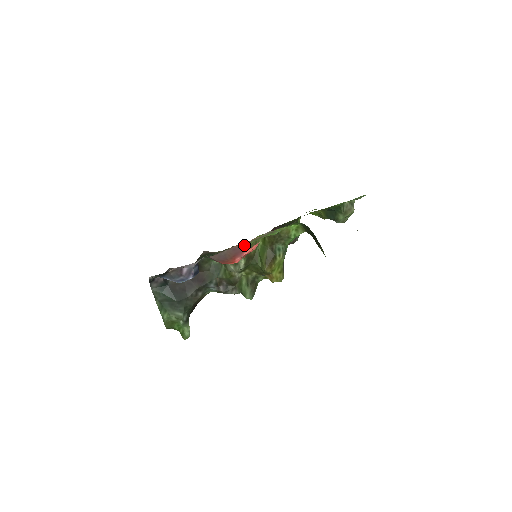
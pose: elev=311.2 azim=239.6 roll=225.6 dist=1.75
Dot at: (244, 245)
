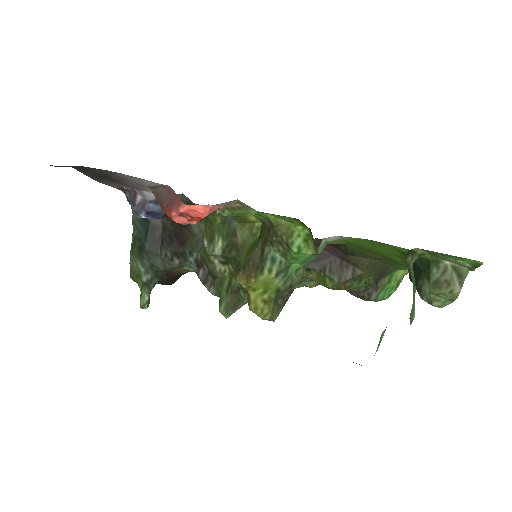
Dot at: occluded
